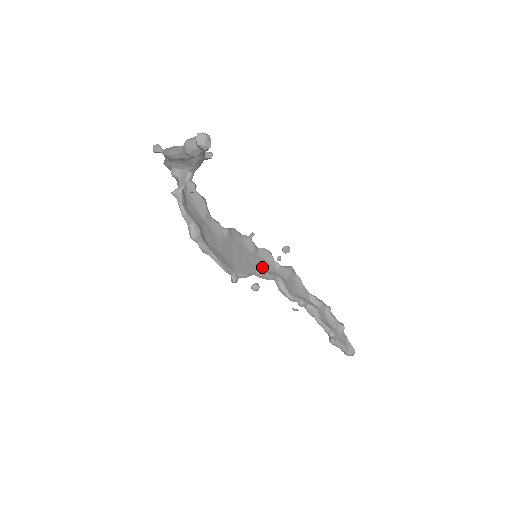
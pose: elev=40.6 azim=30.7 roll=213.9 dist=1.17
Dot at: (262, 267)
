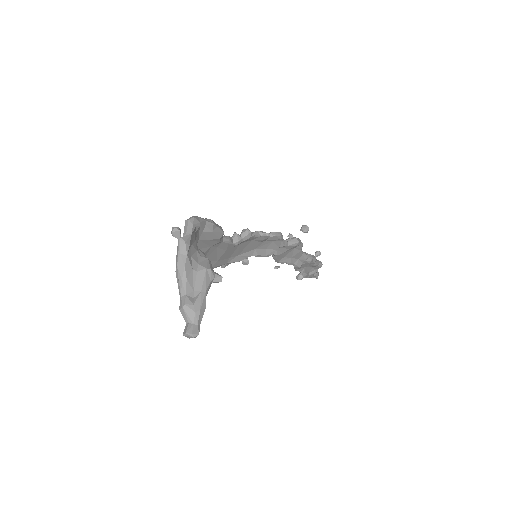
Dot at: (263, 248)
